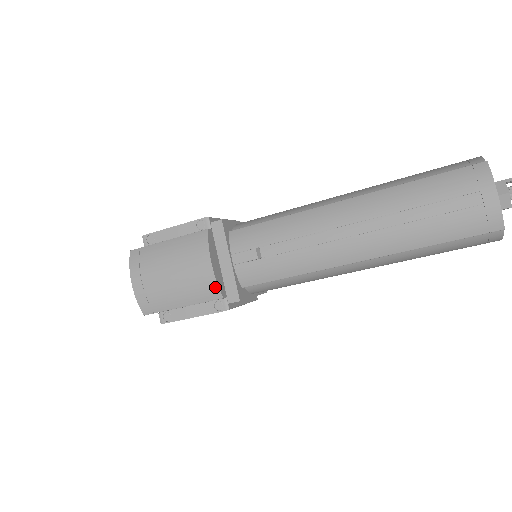
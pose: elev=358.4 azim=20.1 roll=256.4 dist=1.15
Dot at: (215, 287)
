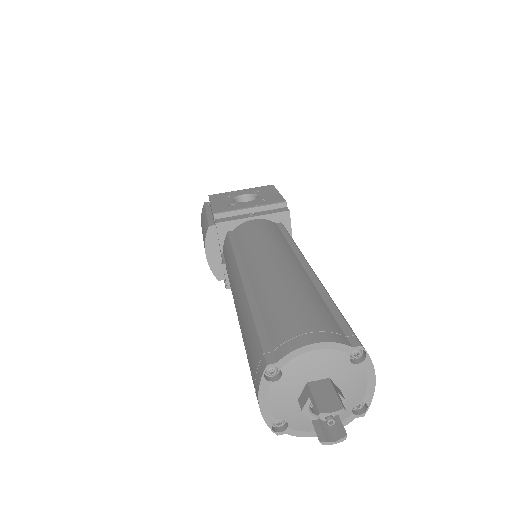
Dot at: (212, 271)
